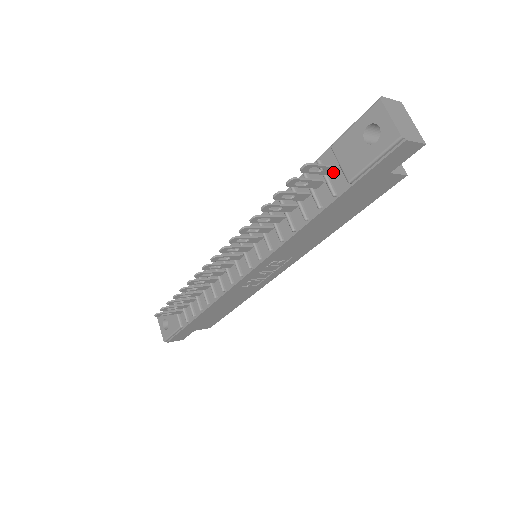
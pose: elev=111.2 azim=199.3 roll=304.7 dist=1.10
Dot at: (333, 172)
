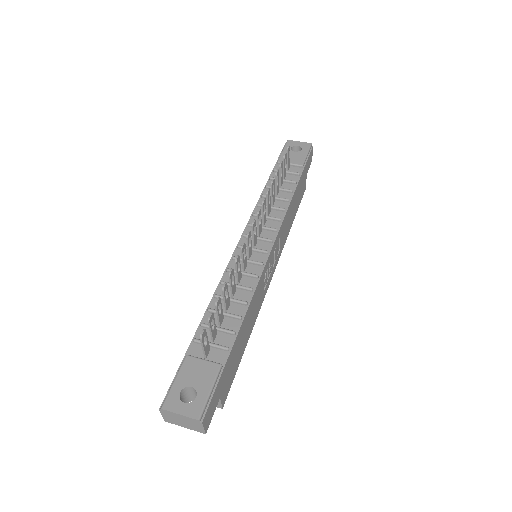
Dot at: (288, 169)
